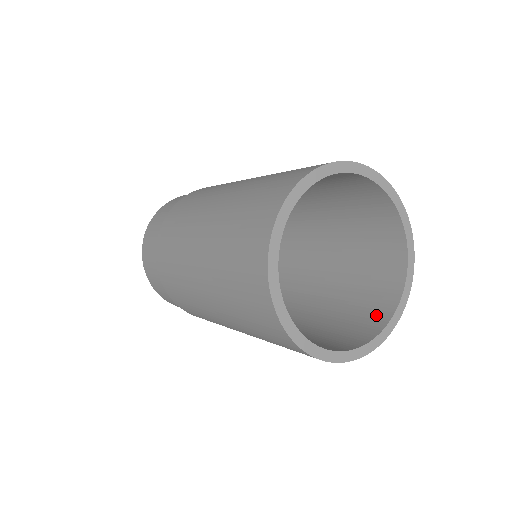
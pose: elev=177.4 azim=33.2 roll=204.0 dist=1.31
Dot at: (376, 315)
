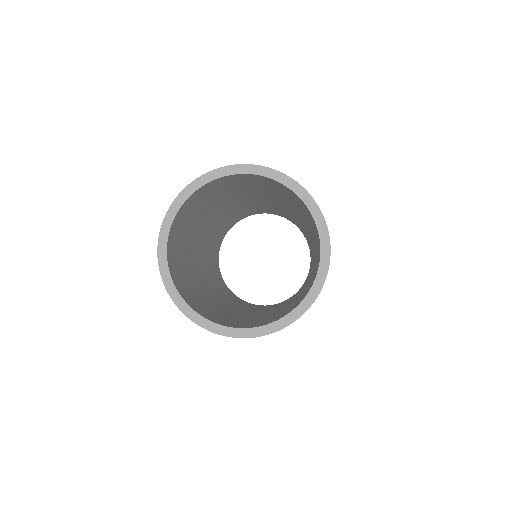
Dot at: (319, 248)
